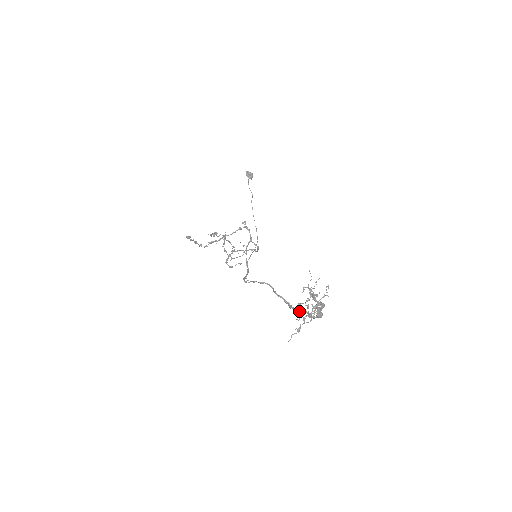
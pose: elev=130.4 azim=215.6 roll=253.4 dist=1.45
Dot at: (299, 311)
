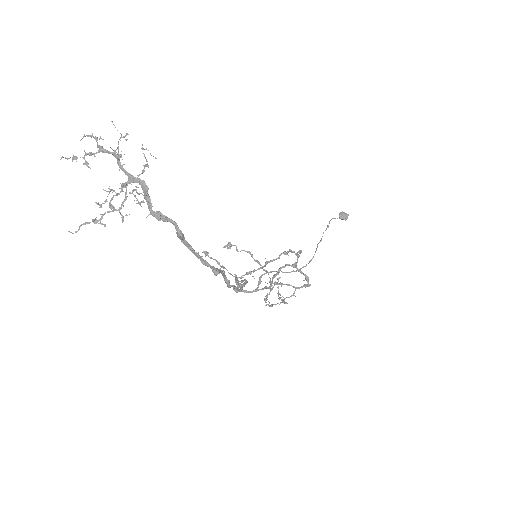
Dot at: (224, 279)
